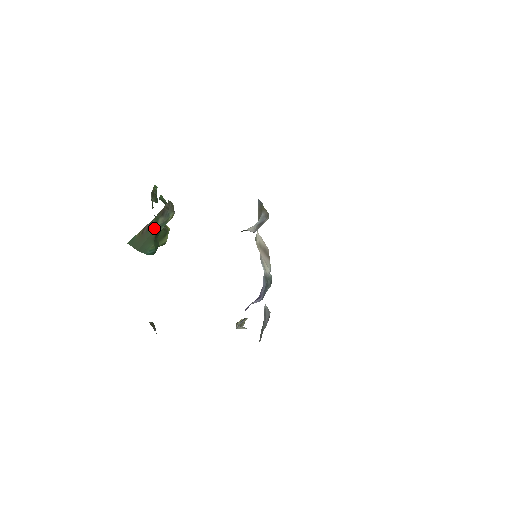
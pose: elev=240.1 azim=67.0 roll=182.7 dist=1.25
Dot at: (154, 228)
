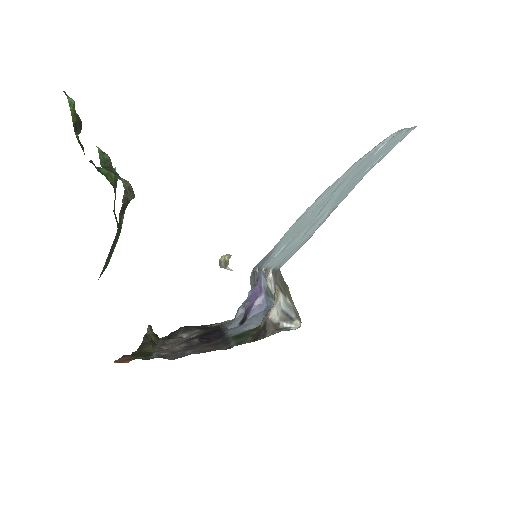
Dot at: (118, 235)
